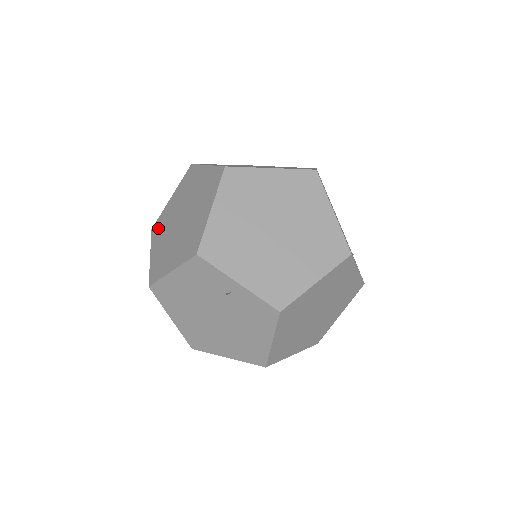
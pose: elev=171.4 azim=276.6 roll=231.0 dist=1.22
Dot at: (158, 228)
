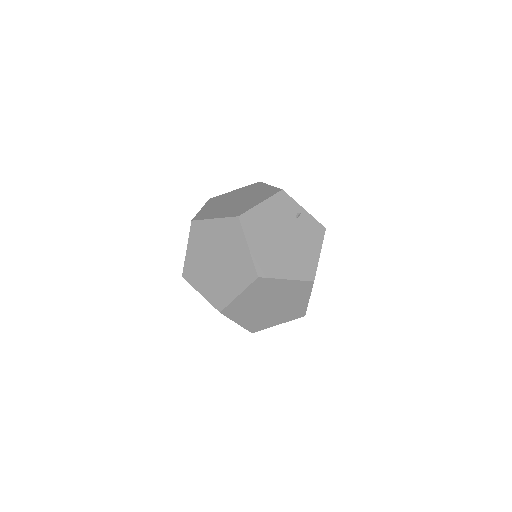
Dot at: (204, 215)
